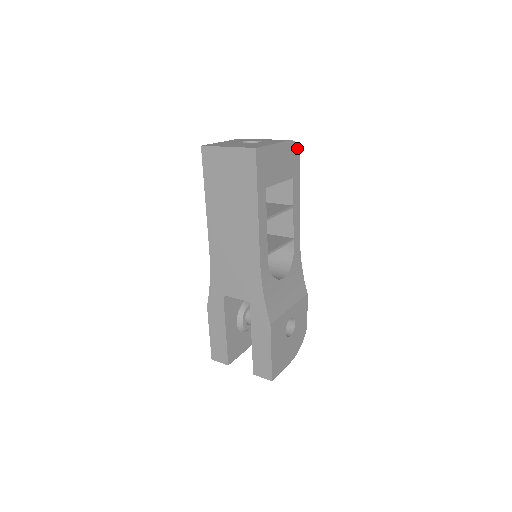
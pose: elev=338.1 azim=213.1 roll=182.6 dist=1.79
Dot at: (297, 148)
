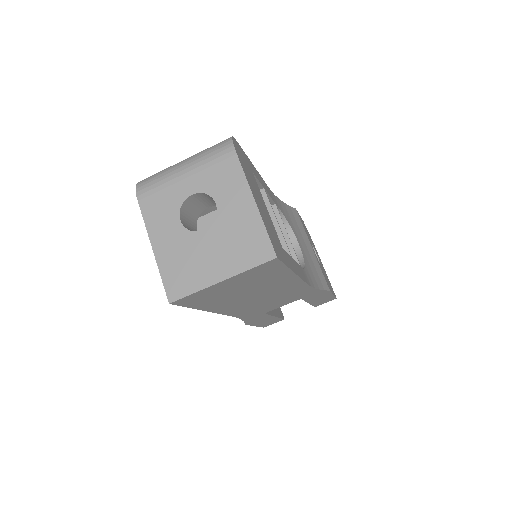
Dot at: (233, 139)
